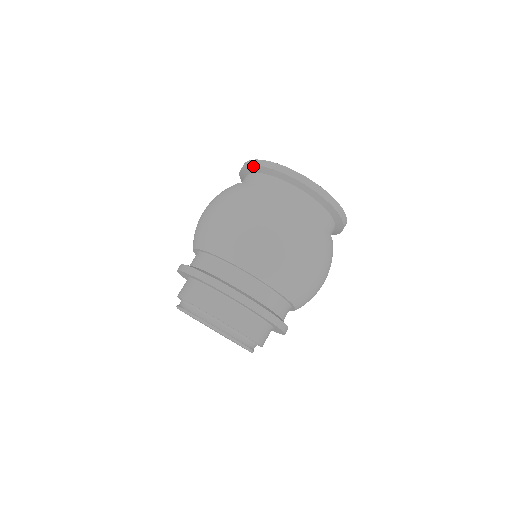
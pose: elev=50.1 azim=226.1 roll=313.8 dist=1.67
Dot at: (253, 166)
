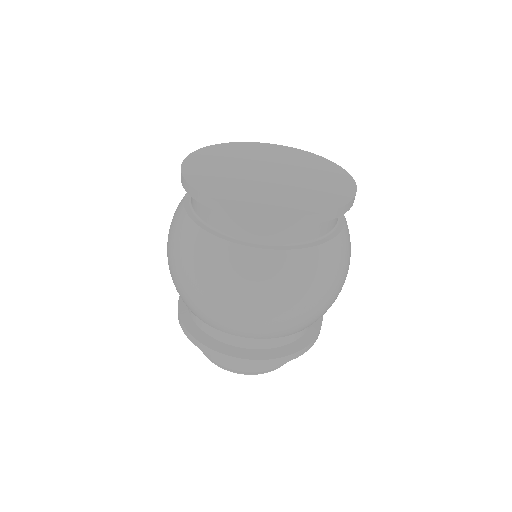
Dot at: (185, 189)
